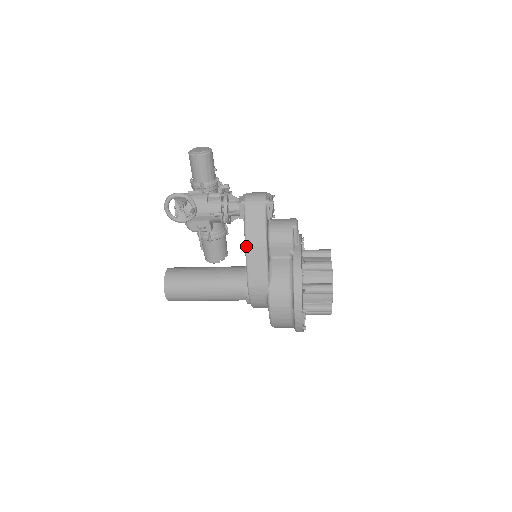
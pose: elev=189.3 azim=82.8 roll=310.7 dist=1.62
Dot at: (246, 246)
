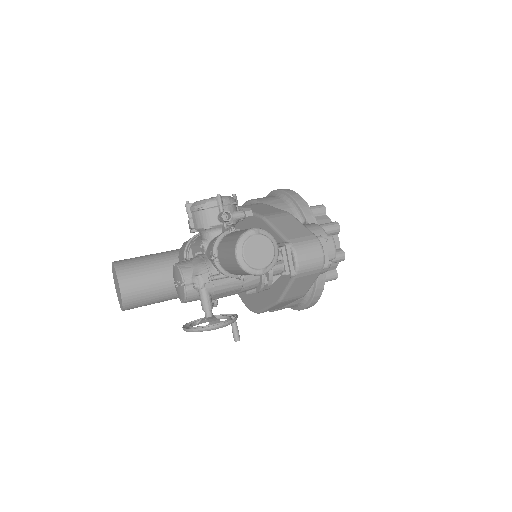
Dot at: (278, 304)
